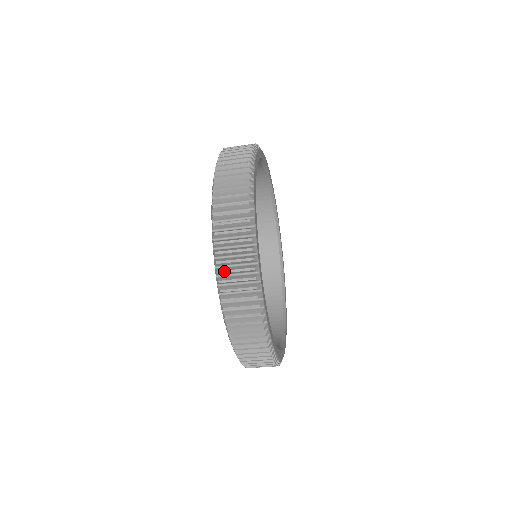
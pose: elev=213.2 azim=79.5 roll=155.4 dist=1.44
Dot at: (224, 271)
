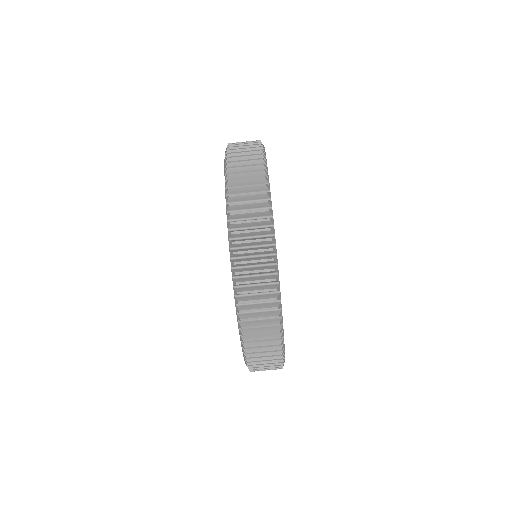
Dot at: (236, 195)
